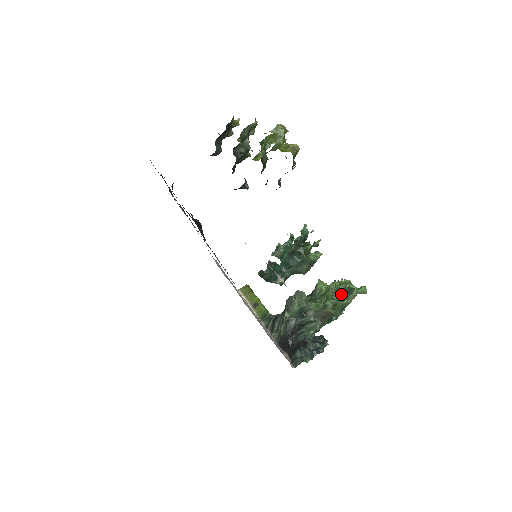
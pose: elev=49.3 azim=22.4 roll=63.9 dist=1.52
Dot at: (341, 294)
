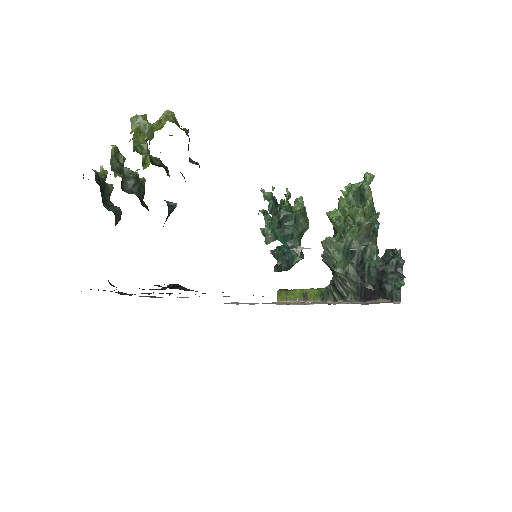
Dot at: (357, 202)
